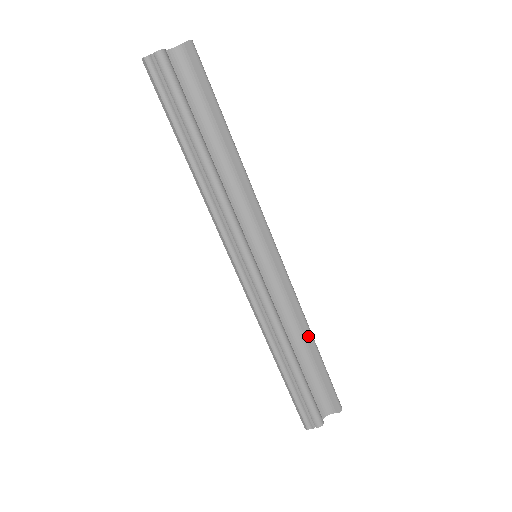
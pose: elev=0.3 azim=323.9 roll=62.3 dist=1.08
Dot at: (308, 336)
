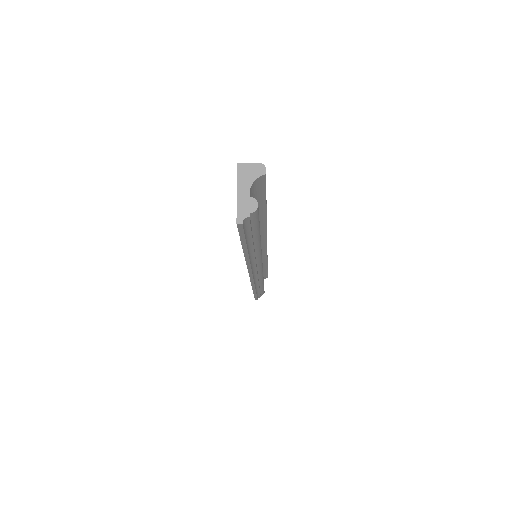
Dot at: (267, 264)
